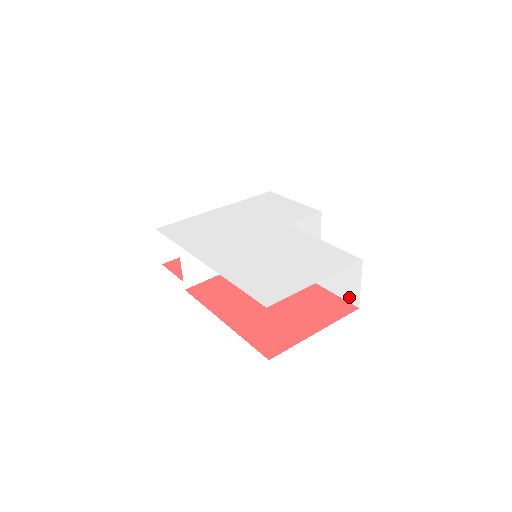
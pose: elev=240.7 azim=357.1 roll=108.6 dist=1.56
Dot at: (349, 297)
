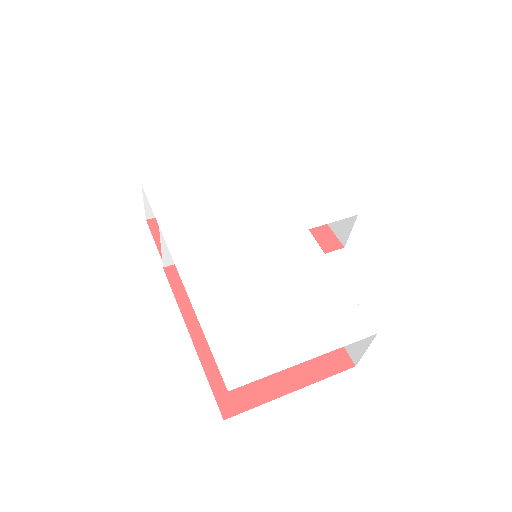
Dot at: (349, 348)
